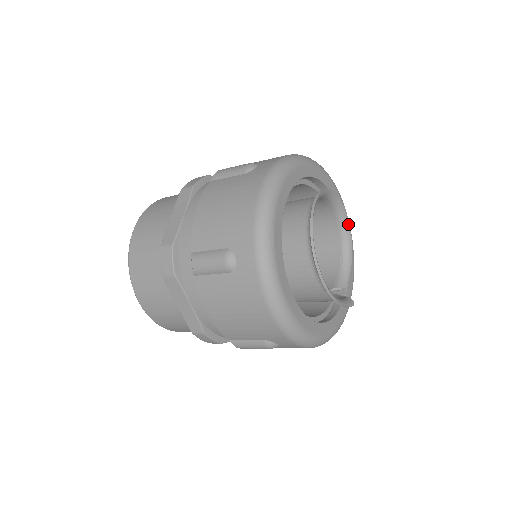
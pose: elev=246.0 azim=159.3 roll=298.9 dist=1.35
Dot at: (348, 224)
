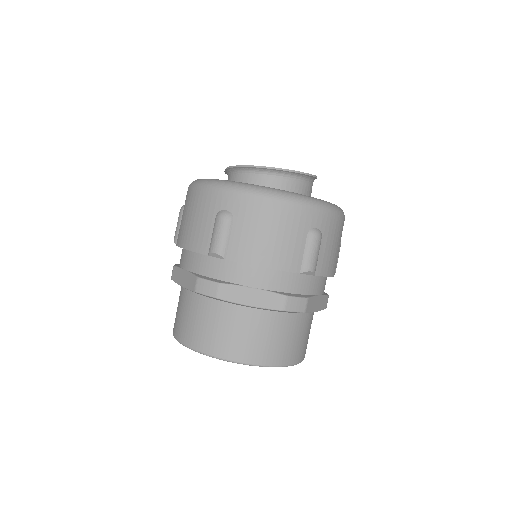
Dot at: occluded
